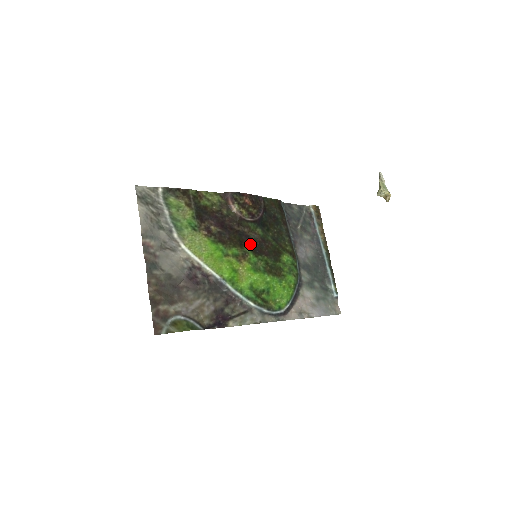
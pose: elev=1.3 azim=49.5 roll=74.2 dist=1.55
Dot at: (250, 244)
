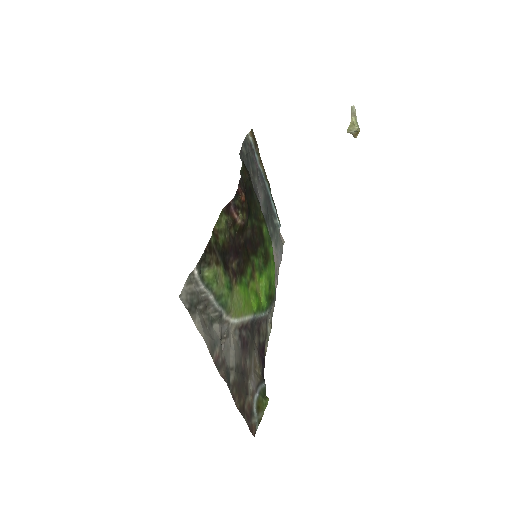
Dot at: (250, 247)
